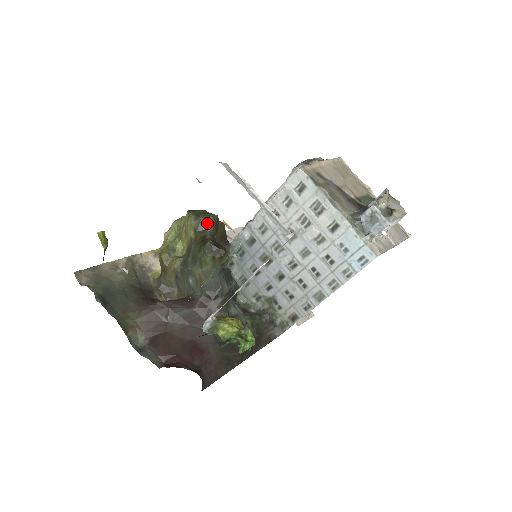
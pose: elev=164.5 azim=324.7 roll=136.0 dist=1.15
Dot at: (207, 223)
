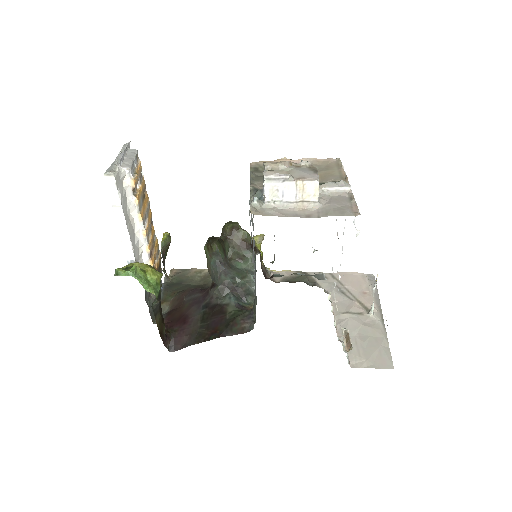
Dot at: (227, 228)
